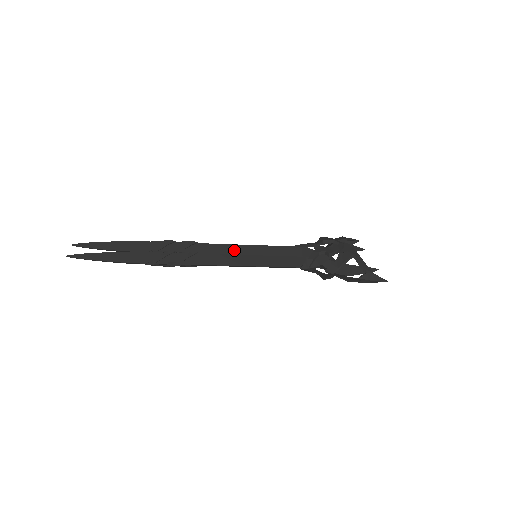
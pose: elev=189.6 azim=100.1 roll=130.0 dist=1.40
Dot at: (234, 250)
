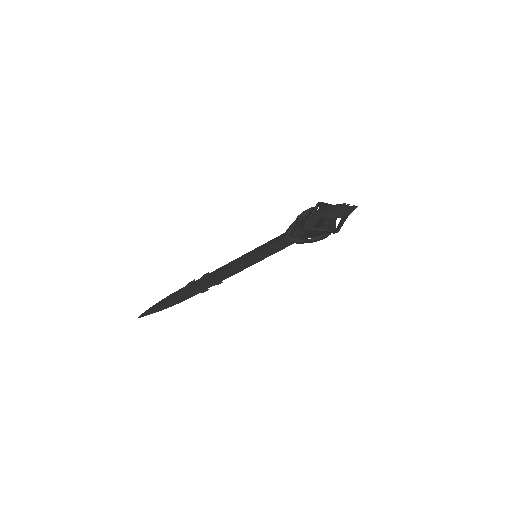
Dot at: occluded
